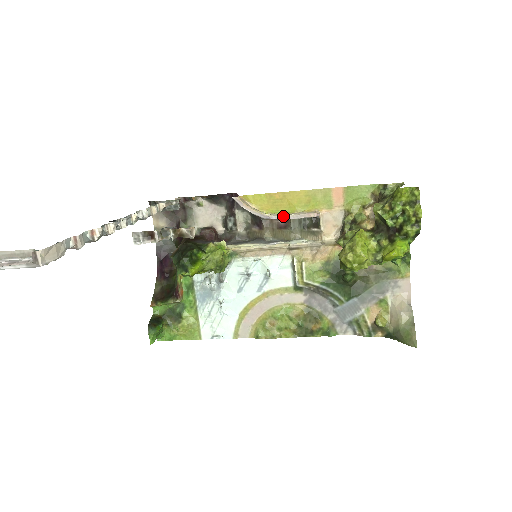
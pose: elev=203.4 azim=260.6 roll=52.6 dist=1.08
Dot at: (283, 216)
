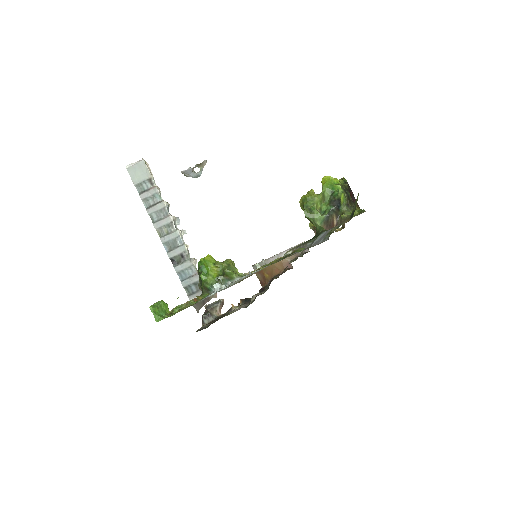
Dot at: (281, 252)
